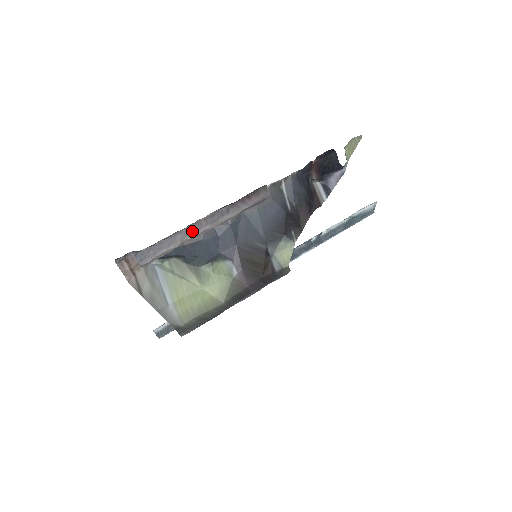
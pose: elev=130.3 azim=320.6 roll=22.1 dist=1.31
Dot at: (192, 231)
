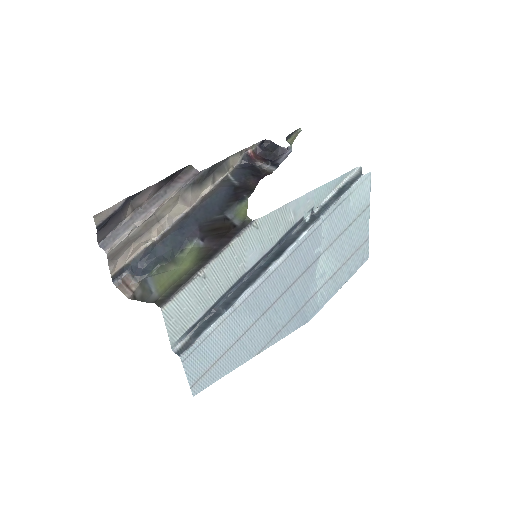
Dot at: (141, 215)
